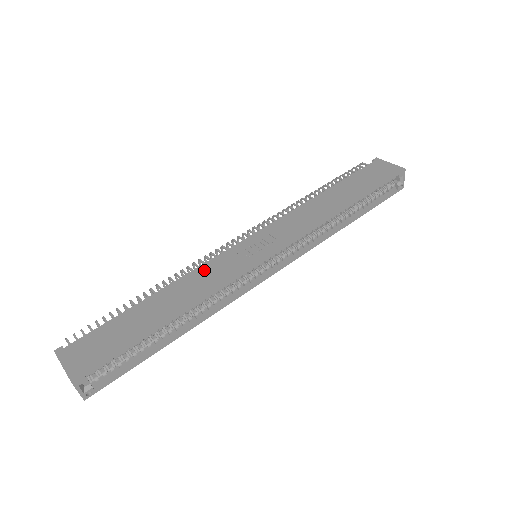
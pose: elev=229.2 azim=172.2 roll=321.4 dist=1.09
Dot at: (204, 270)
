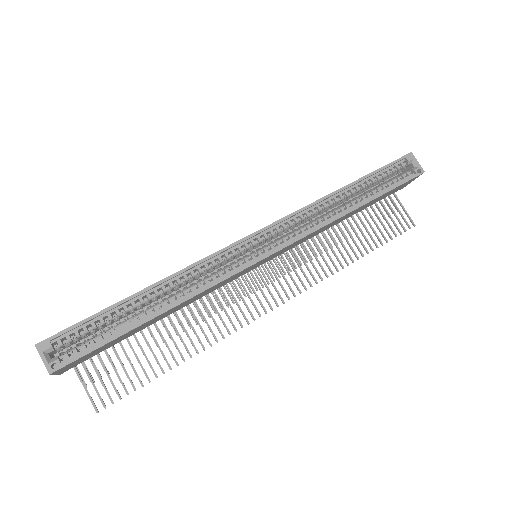
Dot at: occluded
